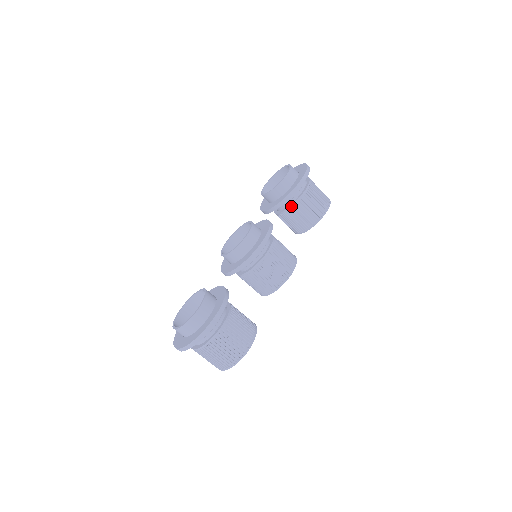
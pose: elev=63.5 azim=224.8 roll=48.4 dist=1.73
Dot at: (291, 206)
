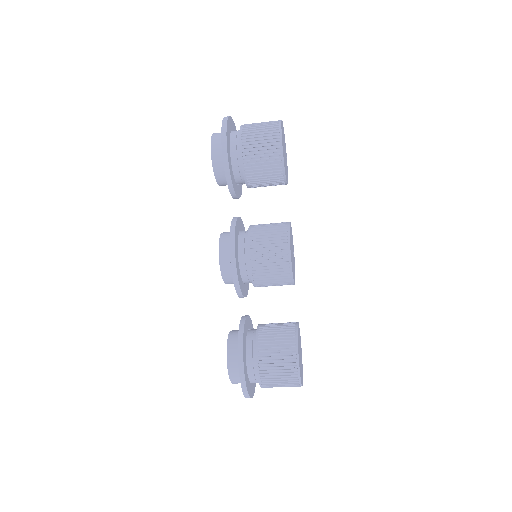
Dot at: (245, 179)
